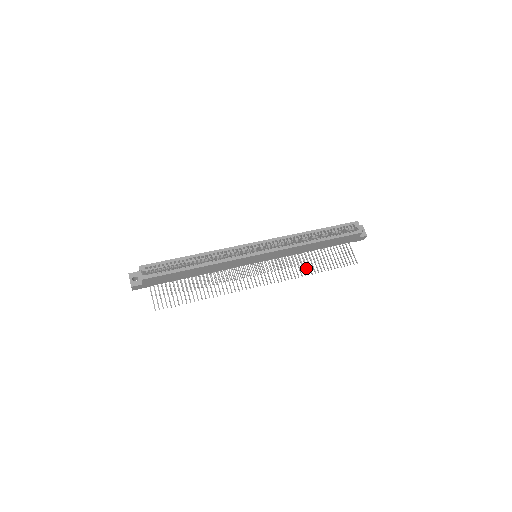
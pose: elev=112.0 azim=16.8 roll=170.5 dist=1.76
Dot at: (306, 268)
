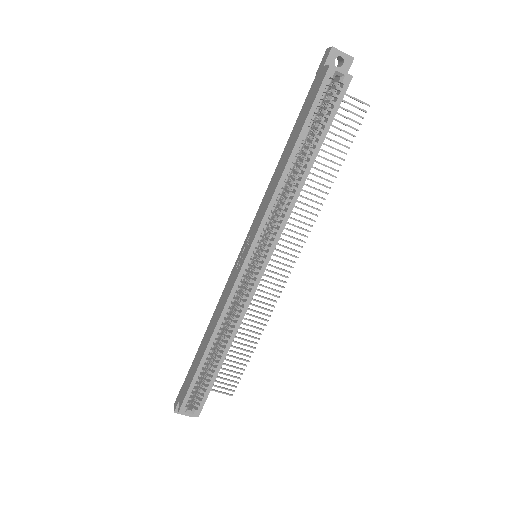
Dot at: occluded
